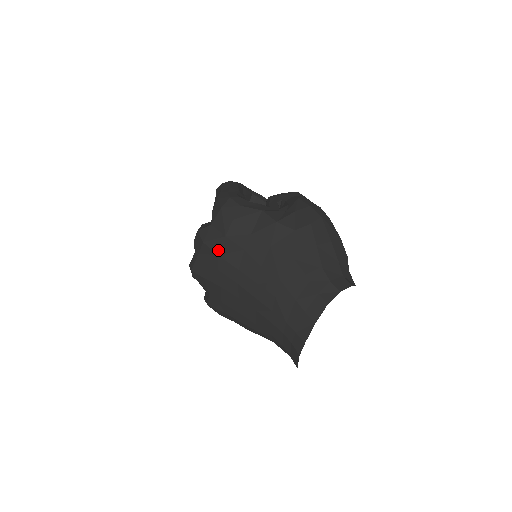
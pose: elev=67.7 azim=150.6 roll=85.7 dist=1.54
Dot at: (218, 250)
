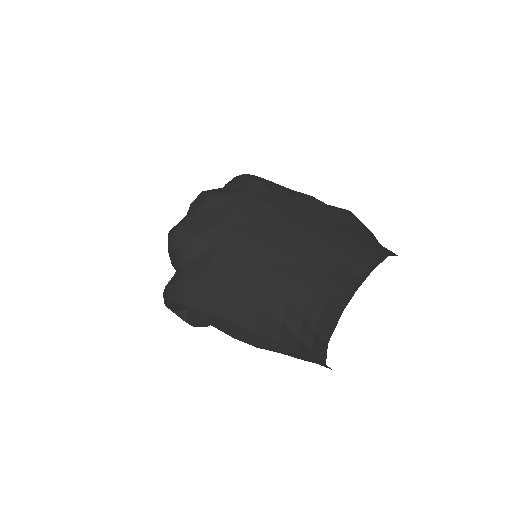
Dot at: (232, 202)
